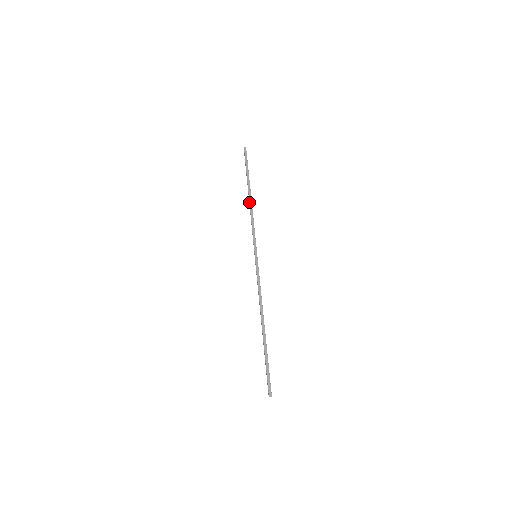
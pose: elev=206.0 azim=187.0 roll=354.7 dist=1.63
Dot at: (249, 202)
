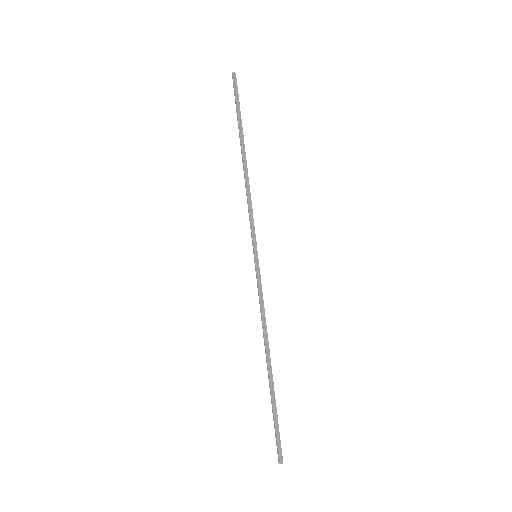
Dot at: (244, 168)
